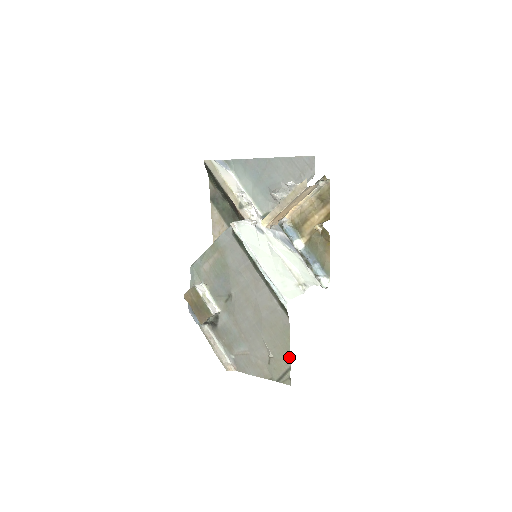
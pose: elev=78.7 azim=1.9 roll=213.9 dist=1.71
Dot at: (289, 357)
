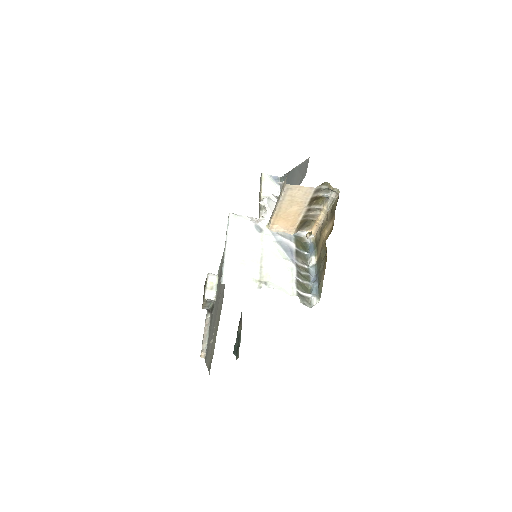
Dot at: occluded
